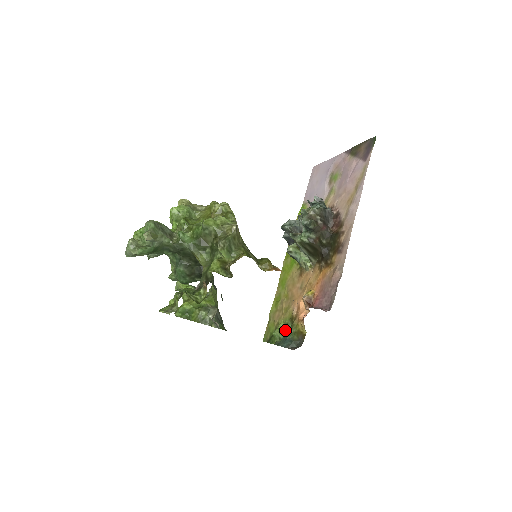
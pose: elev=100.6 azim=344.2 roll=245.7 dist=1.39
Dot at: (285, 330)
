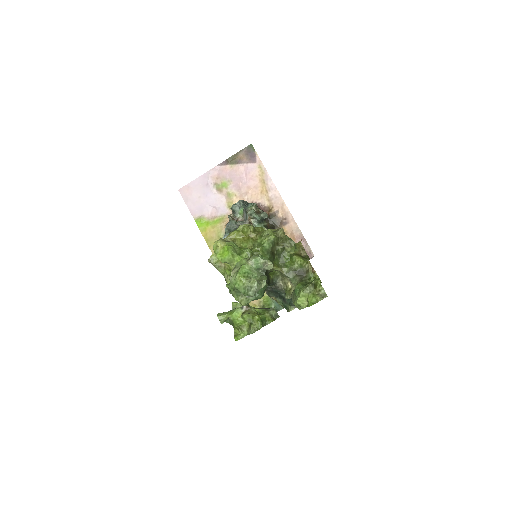
Dot at: occluded
